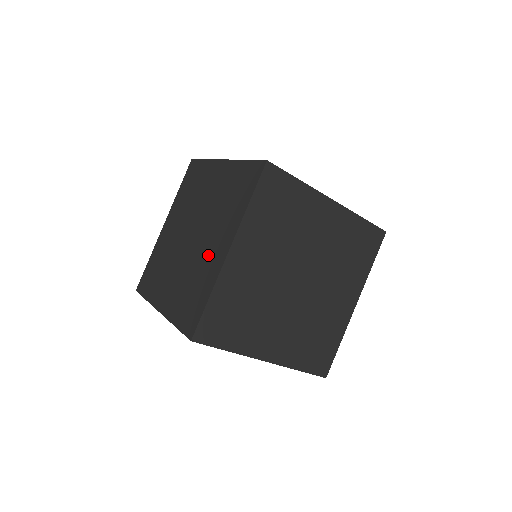
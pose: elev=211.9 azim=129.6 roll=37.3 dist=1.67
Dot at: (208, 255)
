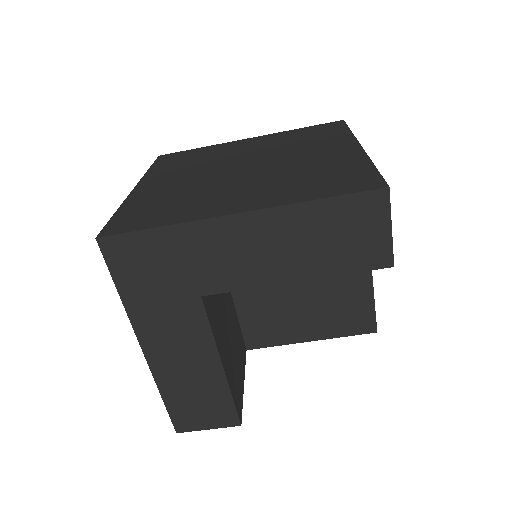
Dot at: occluded
